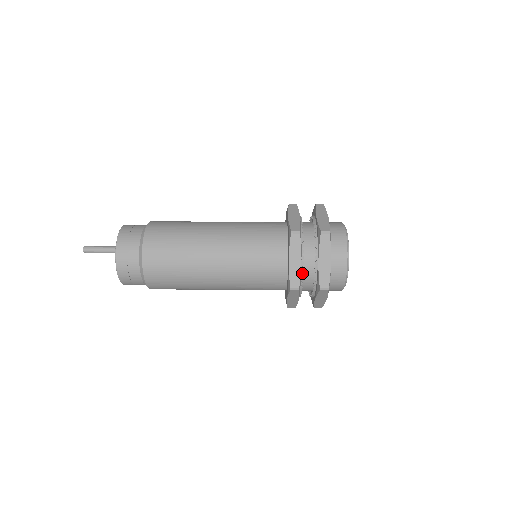
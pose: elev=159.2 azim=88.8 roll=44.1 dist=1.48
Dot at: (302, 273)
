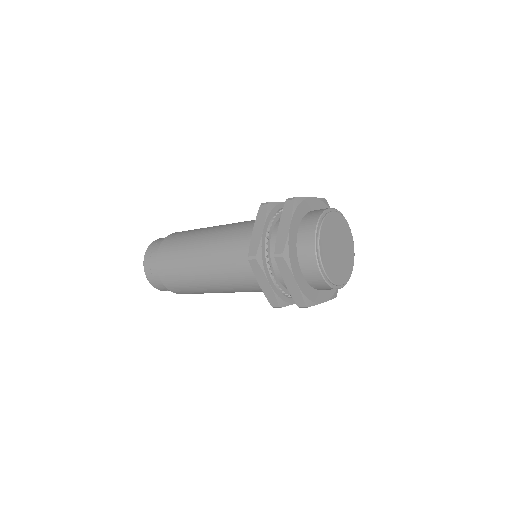
Dot at: (266, 246)
